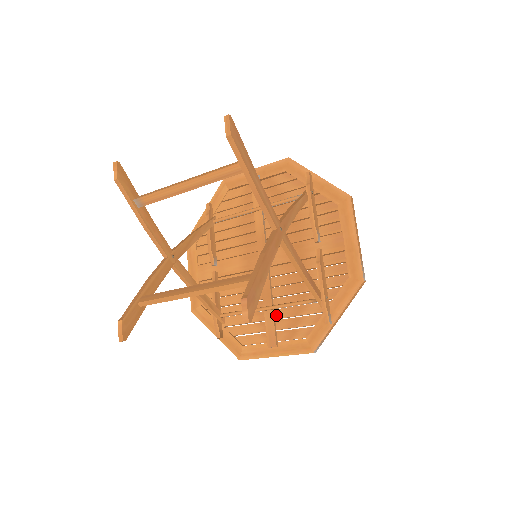
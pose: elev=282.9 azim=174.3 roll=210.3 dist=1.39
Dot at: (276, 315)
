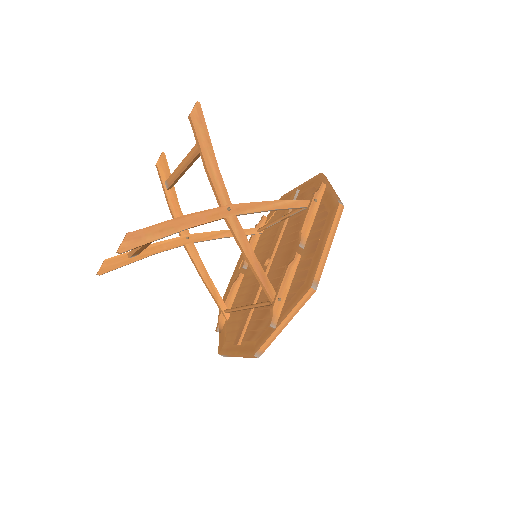
Dot at: (253, 316)
